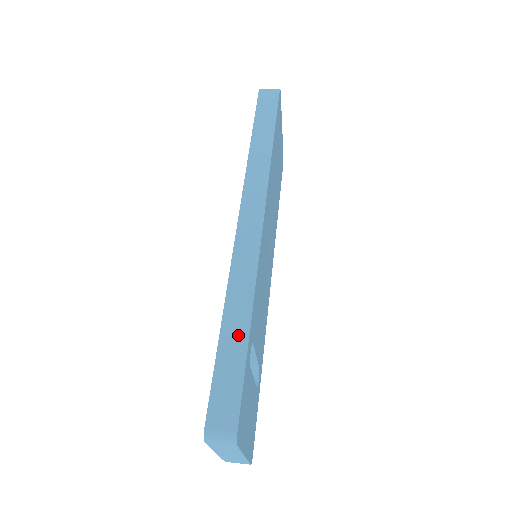
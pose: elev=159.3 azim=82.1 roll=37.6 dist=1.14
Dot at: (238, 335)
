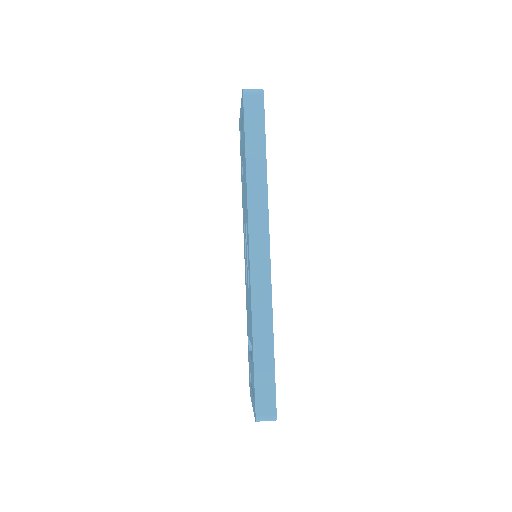
Dot at: (266, 353)
